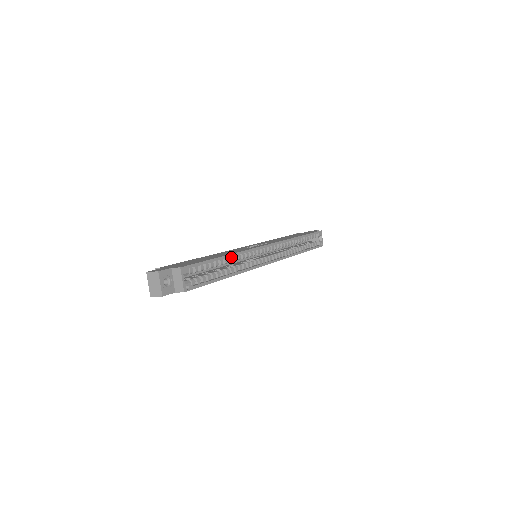
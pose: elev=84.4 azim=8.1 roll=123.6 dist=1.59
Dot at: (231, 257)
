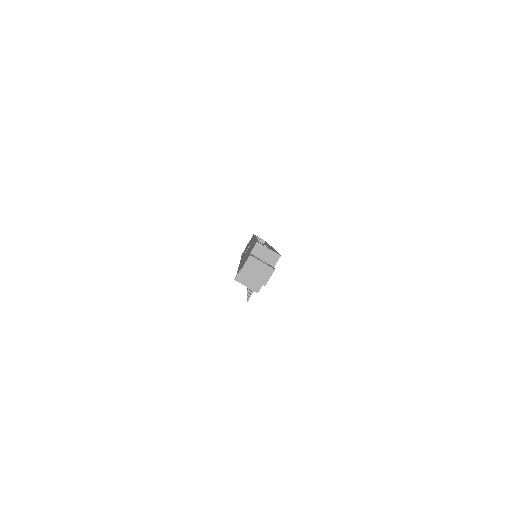
Dot at: occluded
